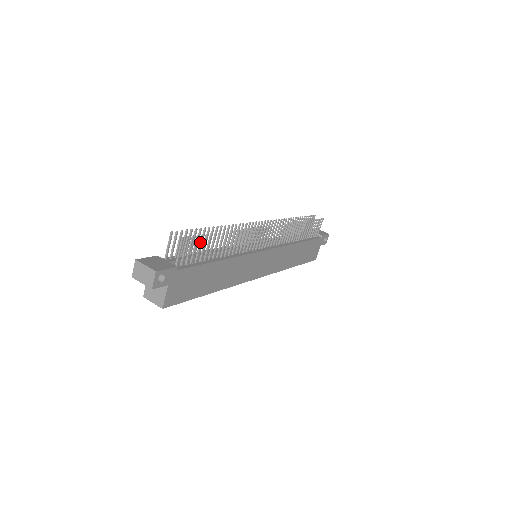
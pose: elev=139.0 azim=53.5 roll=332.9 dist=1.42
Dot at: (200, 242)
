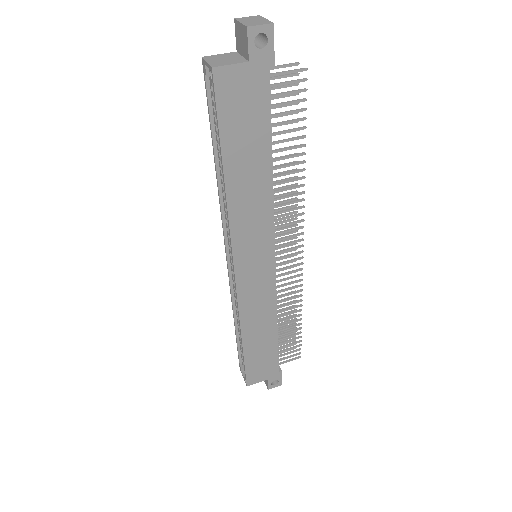
Dot at: (297, 109)
